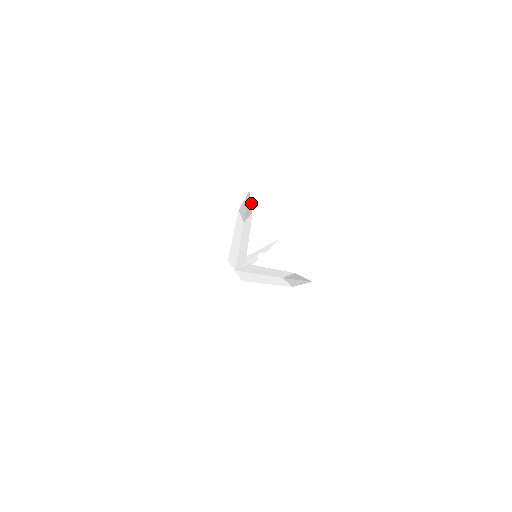
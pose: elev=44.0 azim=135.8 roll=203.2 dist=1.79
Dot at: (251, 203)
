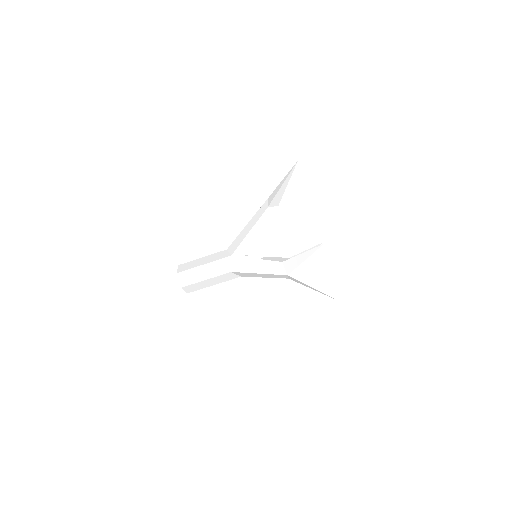
Dot at: occluded
